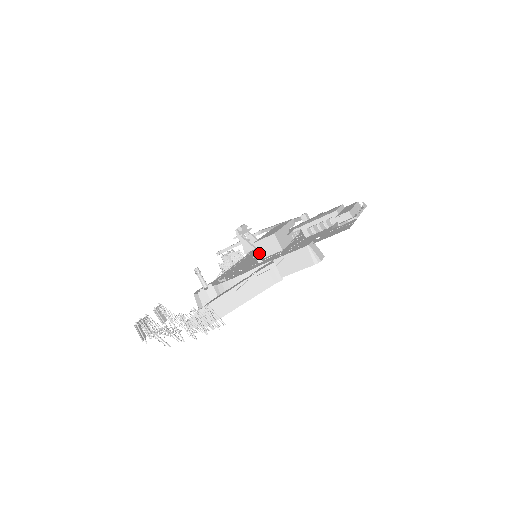
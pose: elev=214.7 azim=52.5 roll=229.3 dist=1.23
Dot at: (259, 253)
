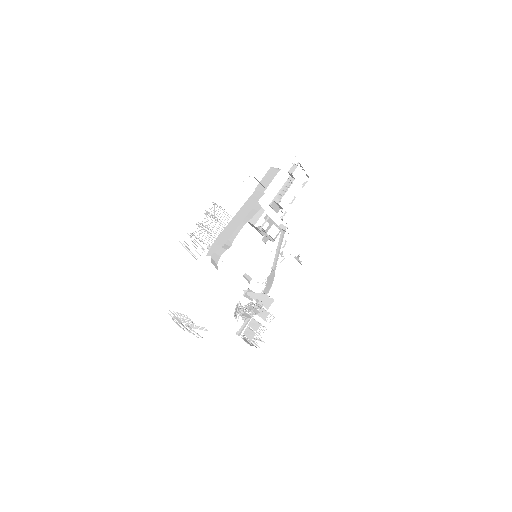
Dot at: (251, 223)
